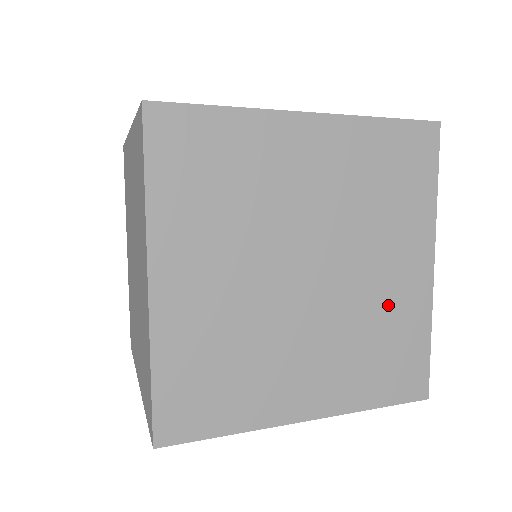
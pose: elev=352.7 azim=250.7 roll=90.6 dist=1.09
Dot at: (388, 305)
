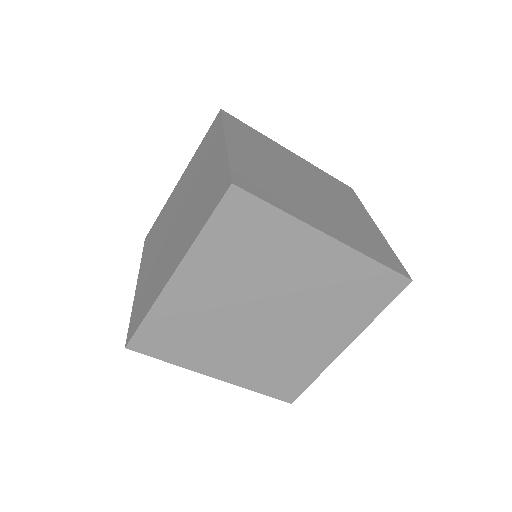
Dot at: (359, 224)
